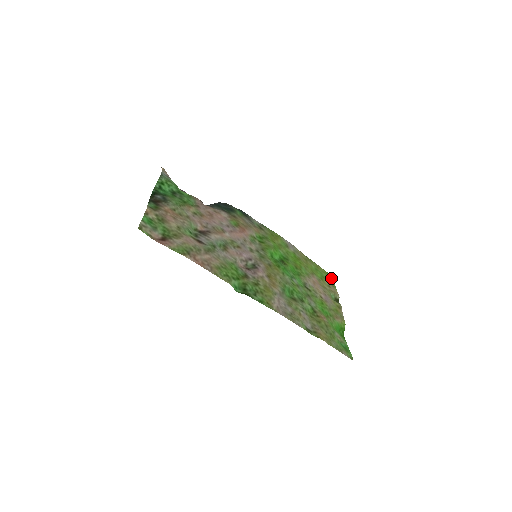
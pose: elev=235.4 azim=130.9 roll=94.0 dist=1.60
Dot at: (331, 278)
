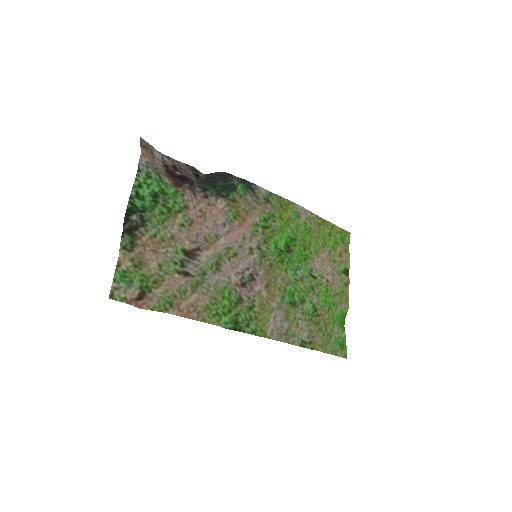
Dot at: (346, 237)
